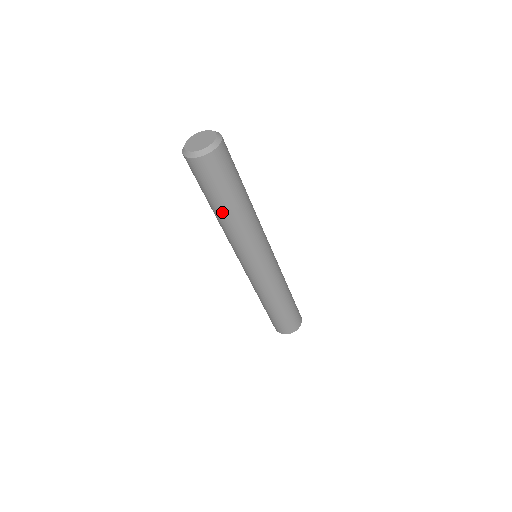
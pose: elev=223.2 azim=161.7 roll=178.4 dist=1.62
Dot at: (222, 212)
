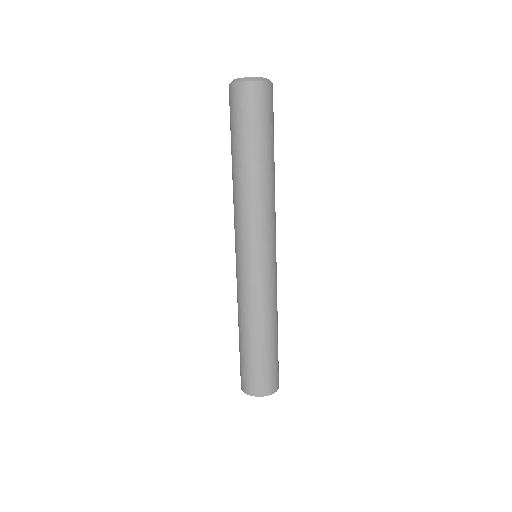
Dot at: (254, 162)
